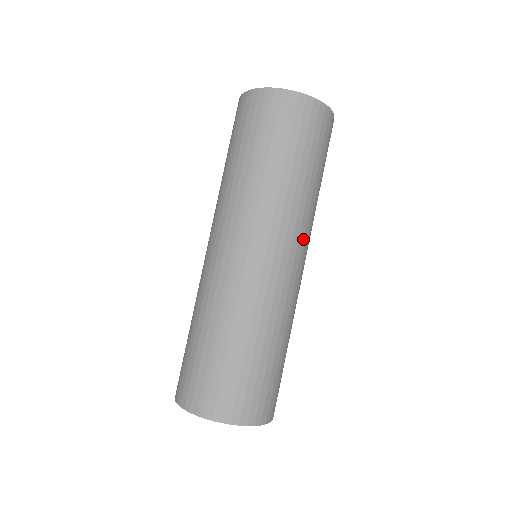
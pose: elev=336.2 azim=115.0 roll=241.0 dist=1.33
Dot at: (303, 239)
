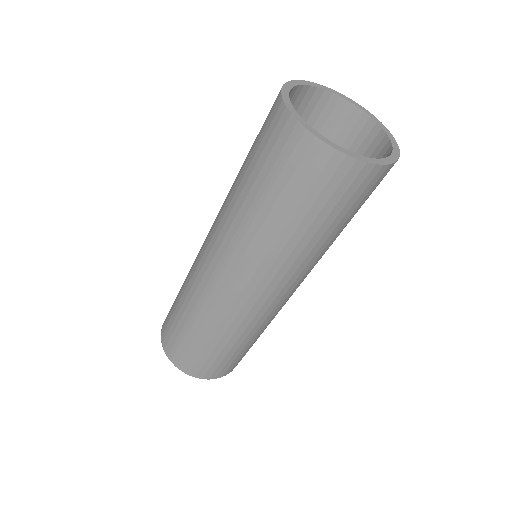
Dot at: (294, 281)
